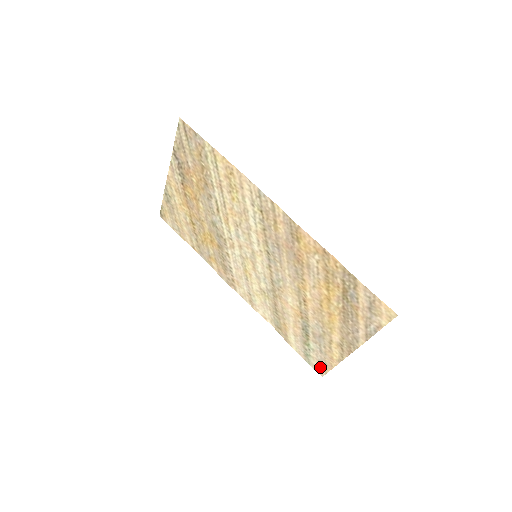
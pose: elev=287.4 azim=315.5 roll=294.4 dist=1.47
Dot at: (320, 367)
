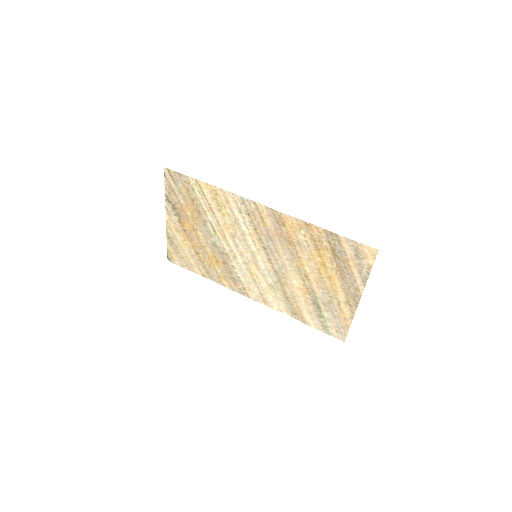
Dot at: (339, 333)
